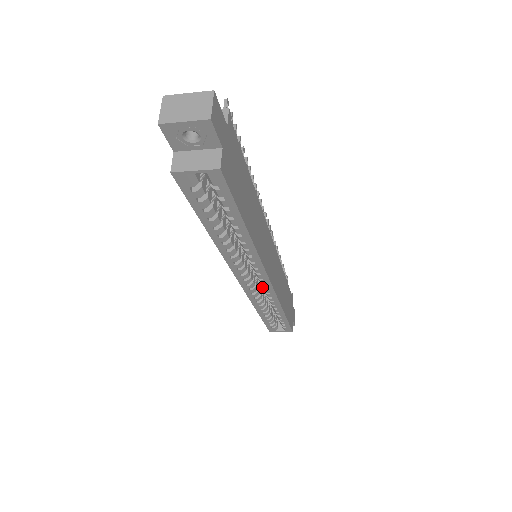
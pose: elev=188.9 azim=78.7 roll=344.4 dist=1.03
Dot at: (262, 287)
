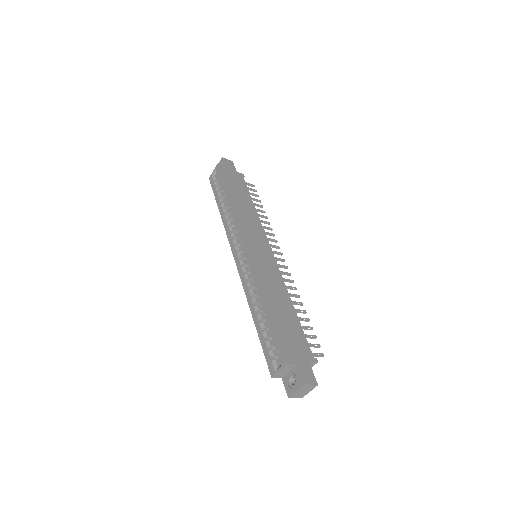
Dot at: (247, 263)
